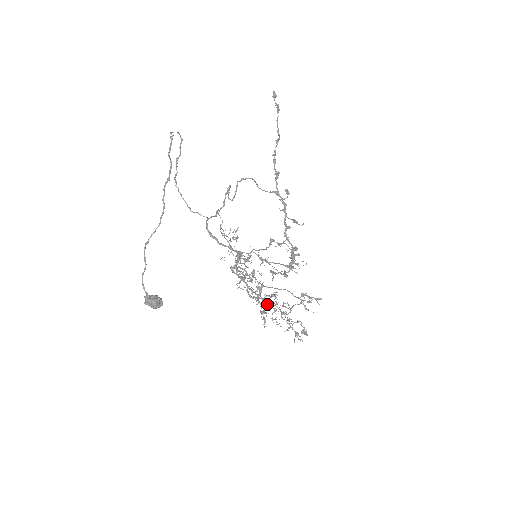
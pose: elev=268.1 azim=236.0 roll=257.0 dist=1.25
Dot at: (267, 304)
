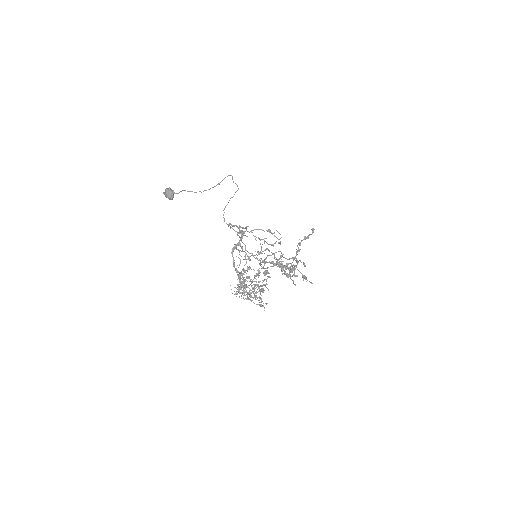
Dot at: occluded
